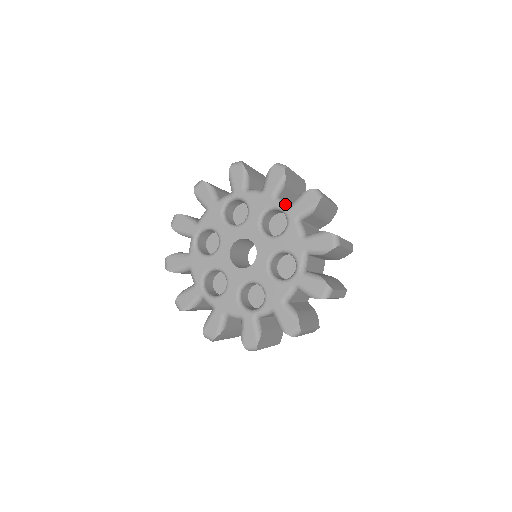
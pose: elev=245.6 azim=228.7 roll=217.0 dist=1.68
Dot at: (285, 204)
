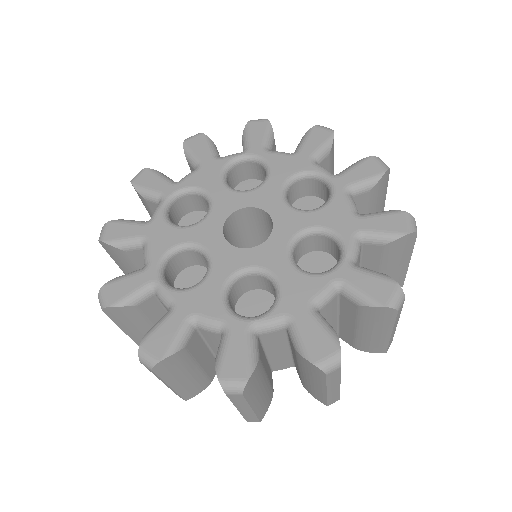
Dot at: occluded
